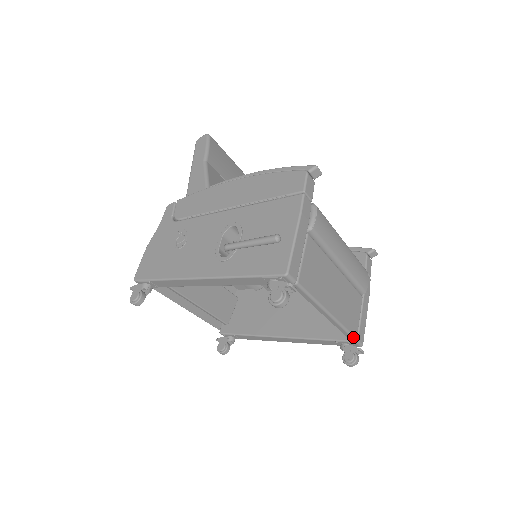
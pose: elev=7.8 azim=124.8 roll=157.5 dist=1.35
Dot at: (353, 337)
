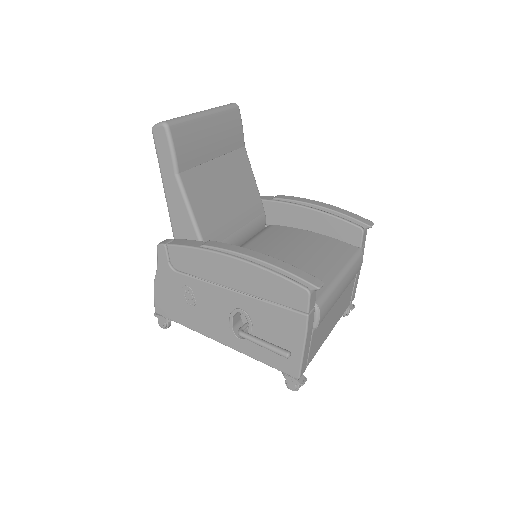
Dot at: occluded
